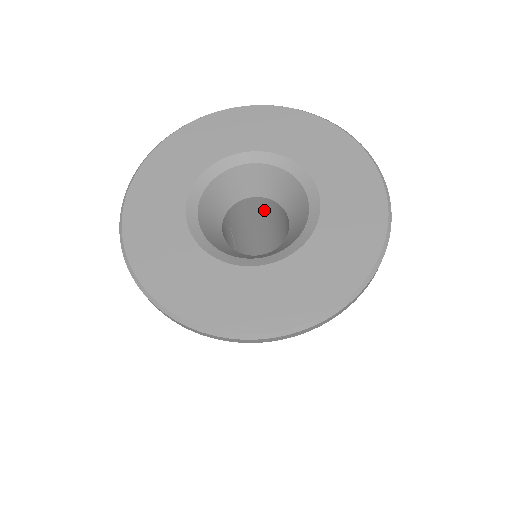
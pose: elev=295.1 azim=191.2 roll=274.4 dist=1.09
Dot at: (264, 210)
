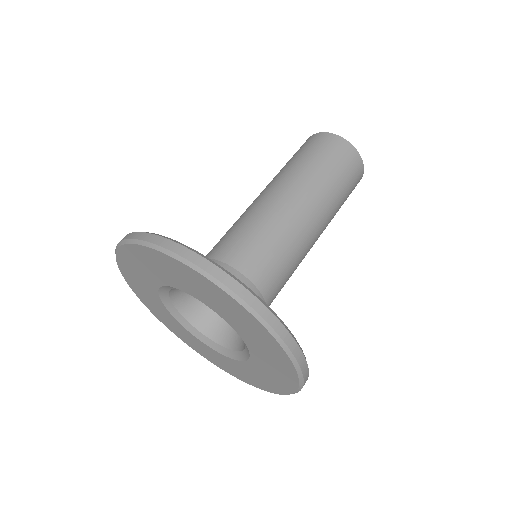
Dot at: occluded
